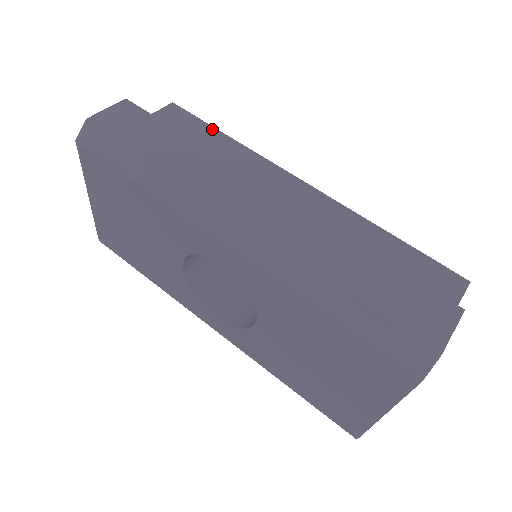
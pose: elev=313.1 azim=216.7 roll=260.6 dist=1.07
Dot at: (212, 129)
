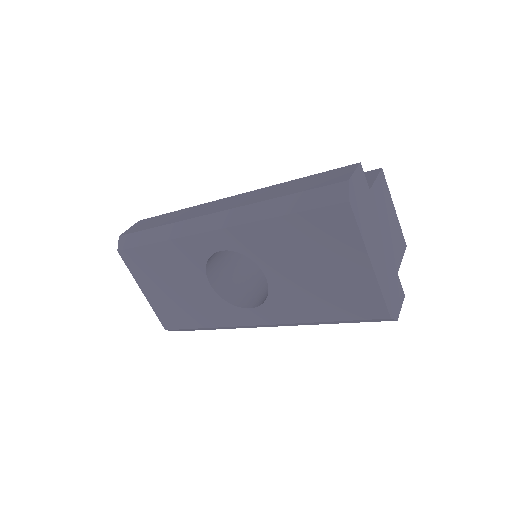
Dot at: occluded
